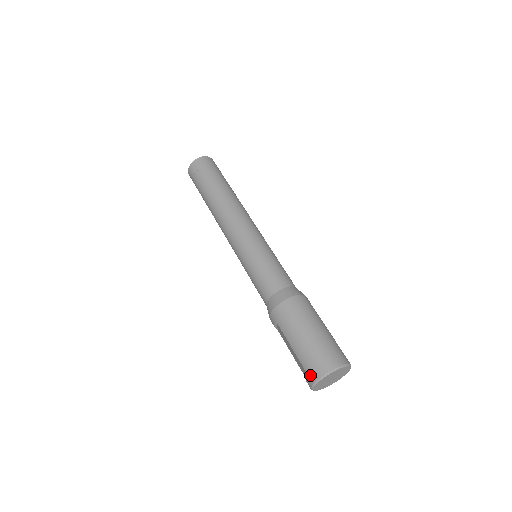
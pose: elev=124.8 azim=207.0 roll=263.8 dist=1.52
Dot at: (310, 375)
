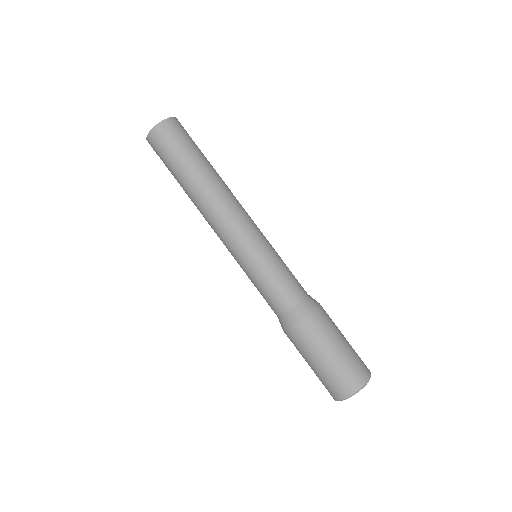
Dot at: (330, 394)
